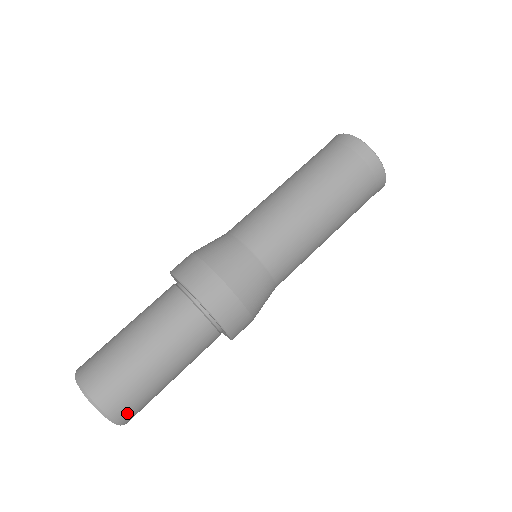
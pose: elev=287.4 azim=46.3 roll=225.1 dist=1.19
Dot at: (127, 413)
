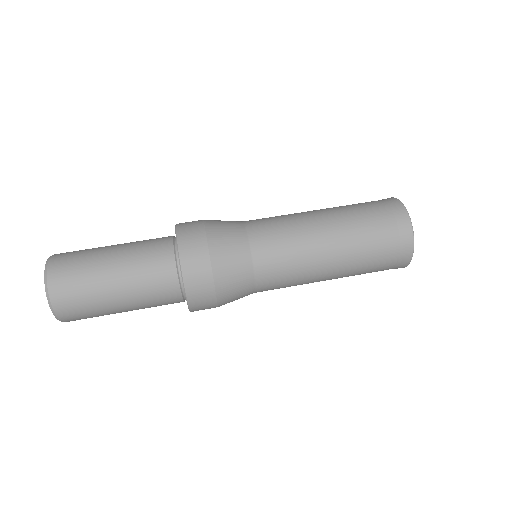
Dot at: (72, 318)
